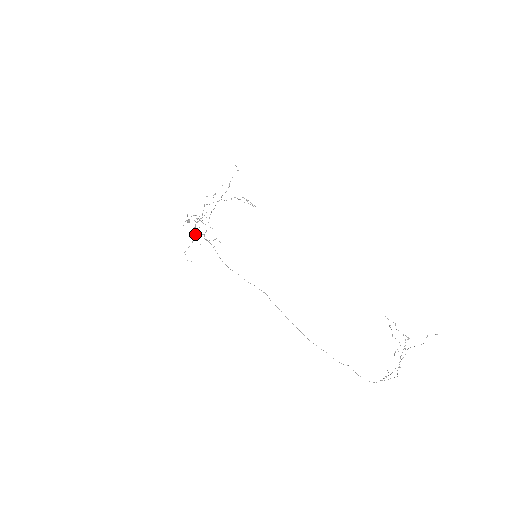
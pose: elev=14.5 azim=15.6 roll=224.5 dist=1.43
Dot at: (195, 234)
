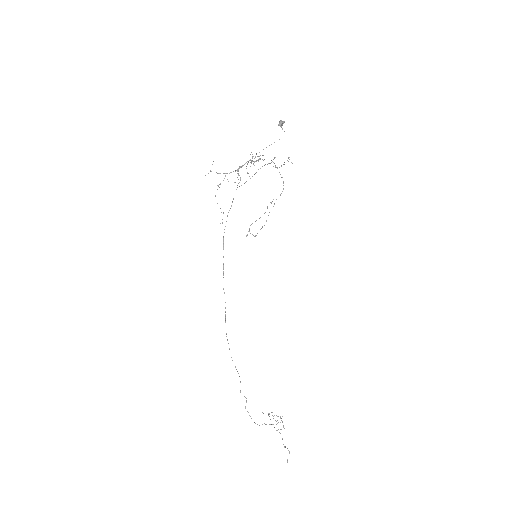
Dot at: occluded
